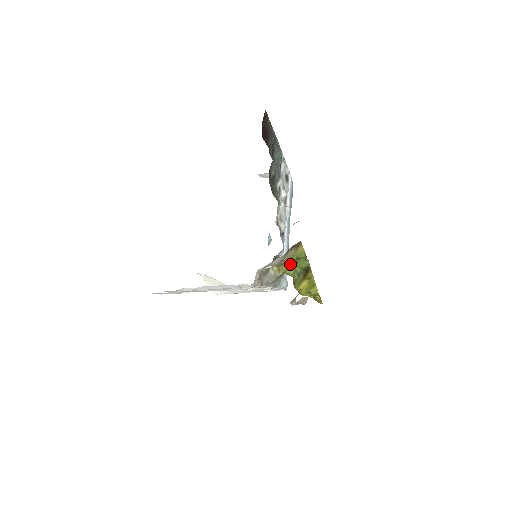
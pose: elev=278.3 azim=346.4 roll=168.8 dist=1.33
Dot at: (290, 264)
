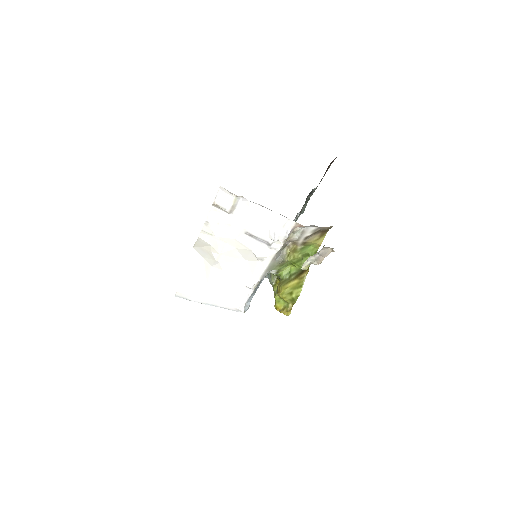
Dot at: (297, 257)
